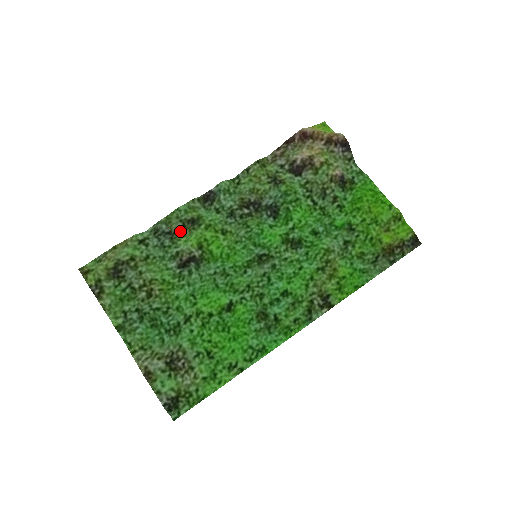
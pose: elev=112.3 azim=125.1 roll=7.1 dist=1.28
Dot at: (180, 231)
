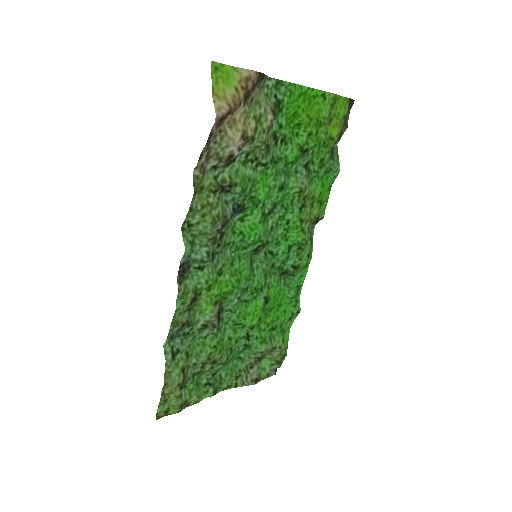
Dot at: (190, 315)
